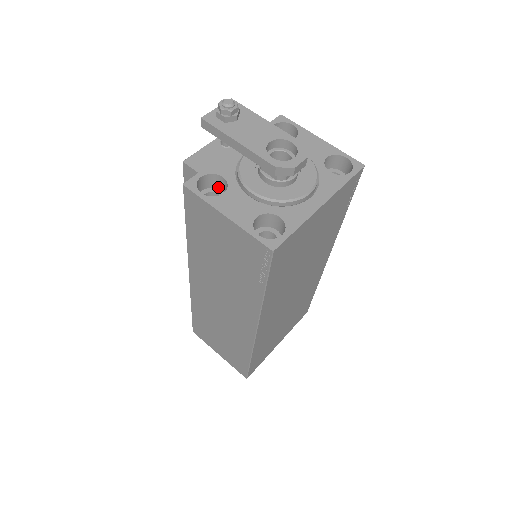
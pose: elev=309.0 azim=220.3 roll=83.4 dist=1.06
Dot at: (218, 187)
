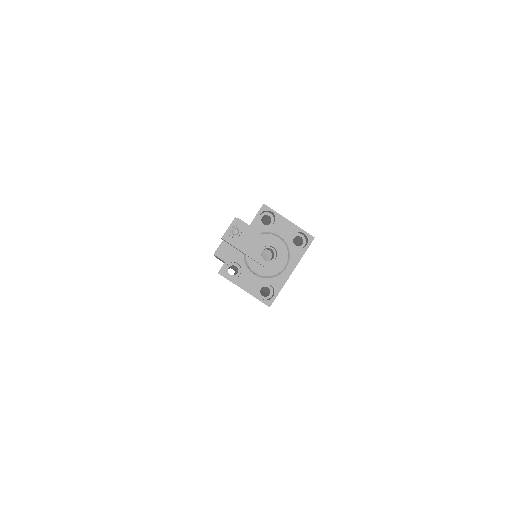
Dot at: occluded
